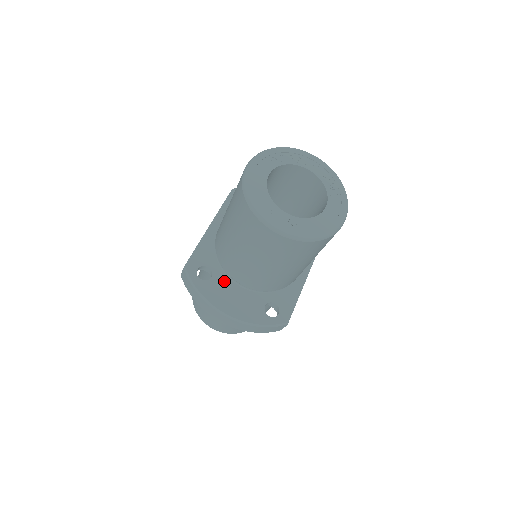
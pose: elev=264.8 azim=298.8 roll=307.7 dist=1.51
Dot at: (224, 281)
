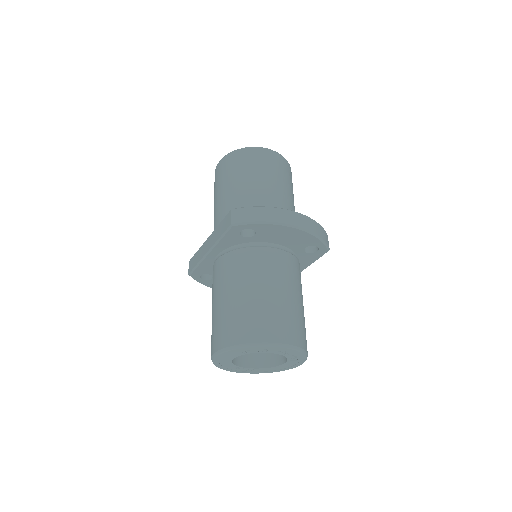
Dot at: occluded
